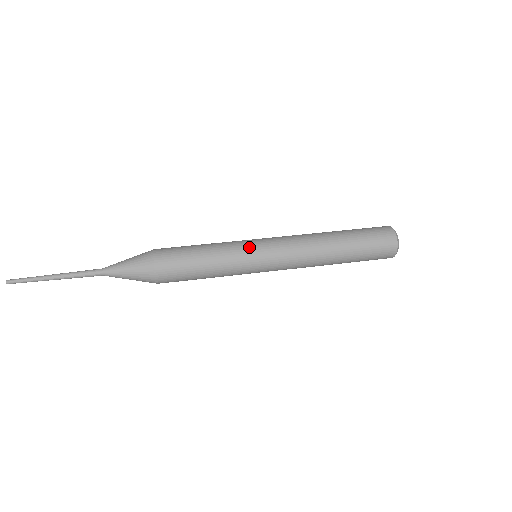
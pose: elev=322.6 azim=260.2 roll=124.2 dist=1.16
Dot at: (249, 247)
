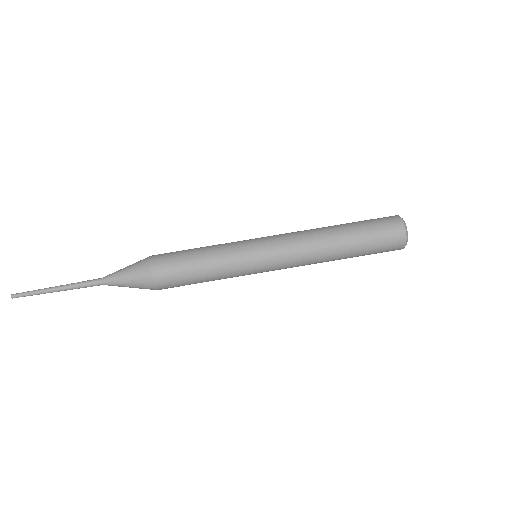
Dot at: (246, 245)
